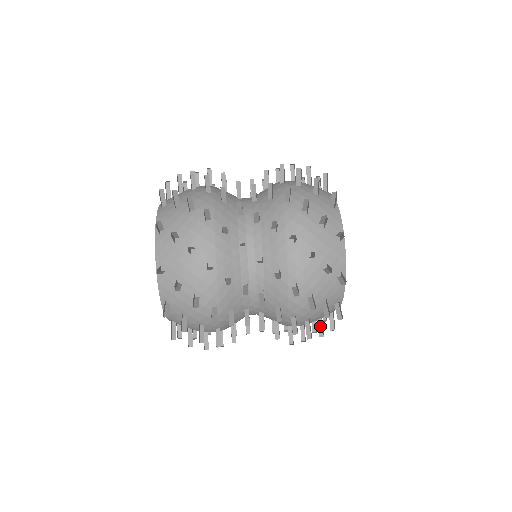
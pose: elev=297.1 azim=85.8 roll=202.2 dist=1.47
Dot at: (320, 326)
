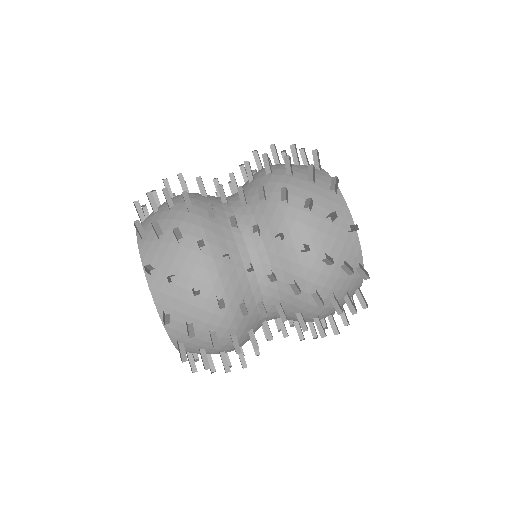
Dot at: occluded
